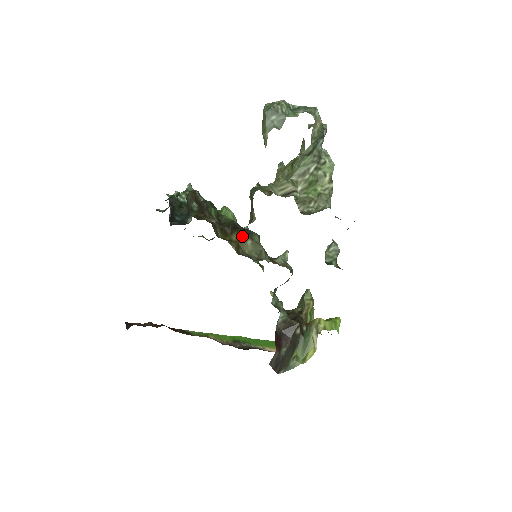
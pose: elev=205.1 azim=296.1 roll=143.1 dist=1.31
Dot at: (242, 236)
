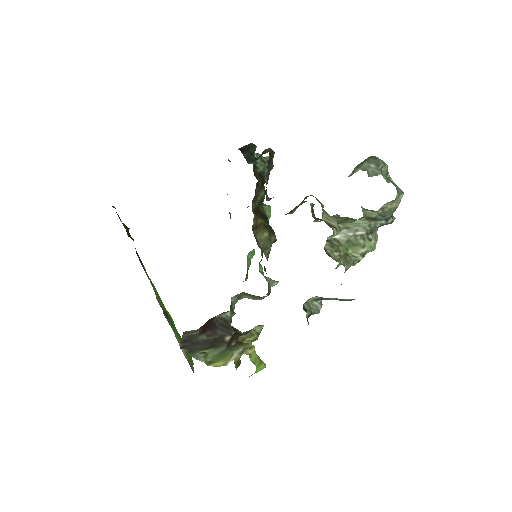
Dot at: (265, 226)
